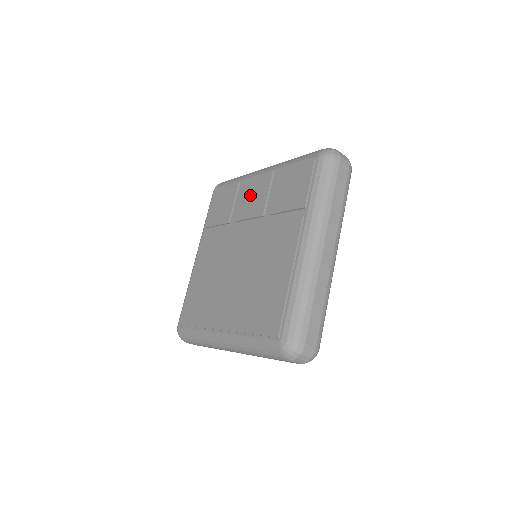
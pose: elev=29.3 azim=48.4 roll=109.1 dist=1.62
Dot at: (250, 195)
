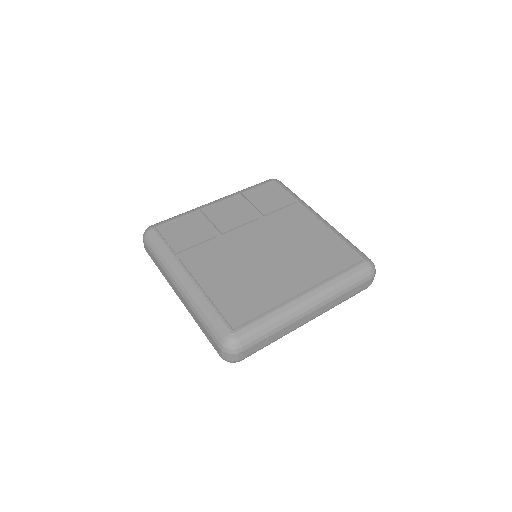
Dot at: (224, 213)
